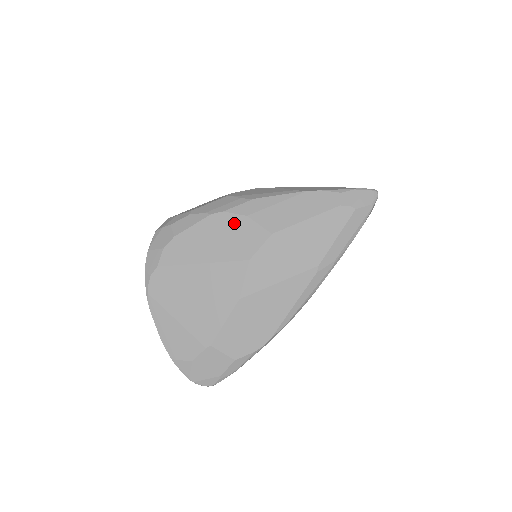
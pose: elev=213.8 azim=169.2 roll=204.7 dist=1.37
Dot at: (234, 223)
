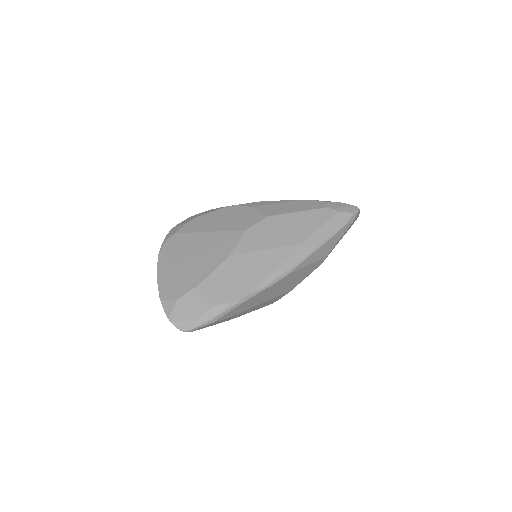
Dot at: (242, 211)
